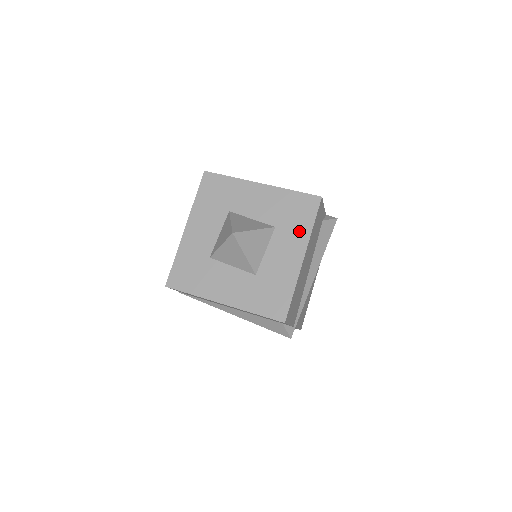
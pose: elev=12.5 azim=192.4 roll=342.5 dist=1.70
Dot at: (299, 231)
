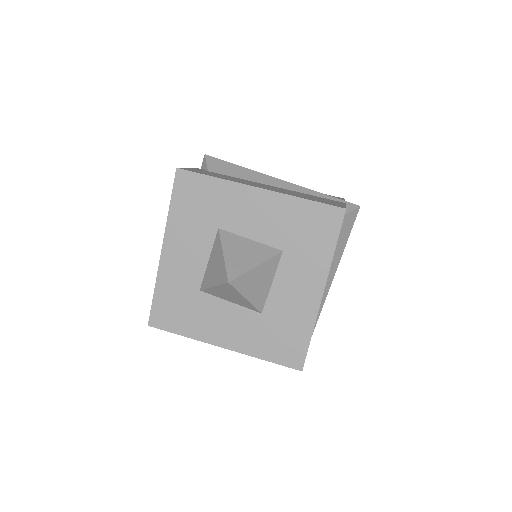
Dot at: (316, 257)
